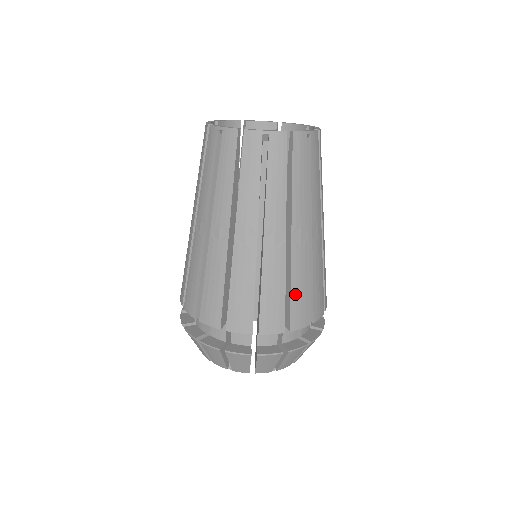
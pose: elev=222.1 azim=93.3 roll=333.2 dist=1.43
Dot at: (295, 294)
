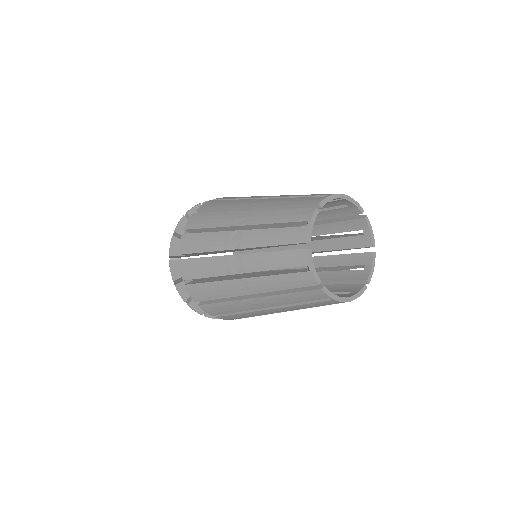
Dot at: occluded
